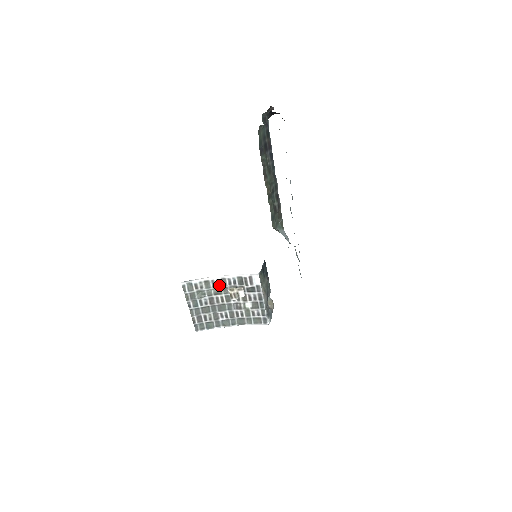
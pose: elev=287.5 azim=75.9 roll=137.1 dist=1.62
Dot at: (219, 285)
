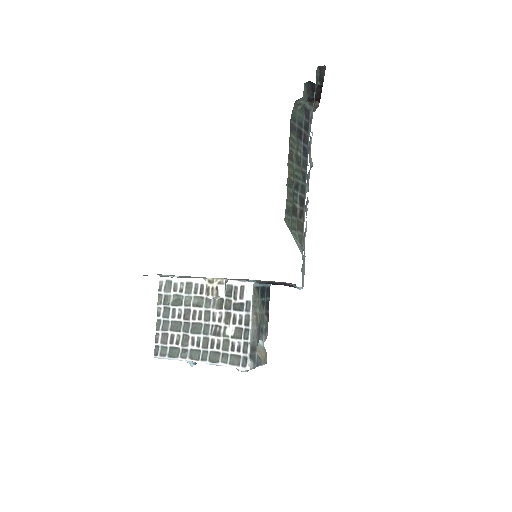
Dot at: (202, 292)
